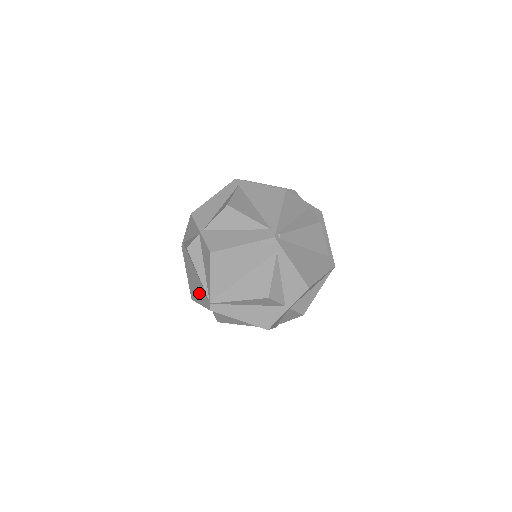
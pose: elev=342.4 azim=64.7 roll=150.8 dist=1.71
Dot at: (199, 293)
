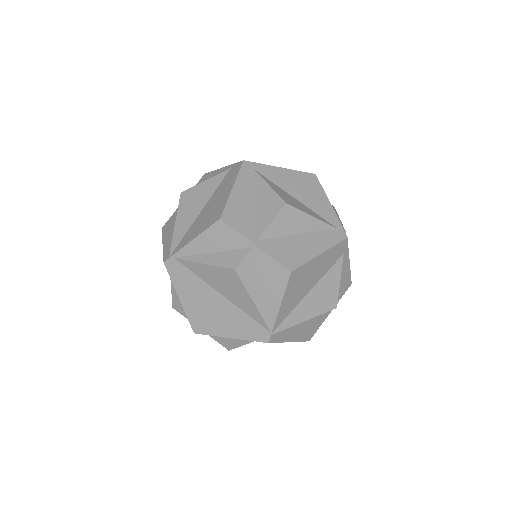
Dot at: (231, 324)
